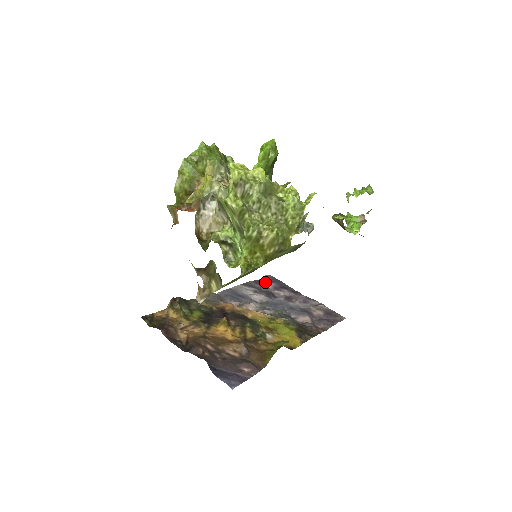
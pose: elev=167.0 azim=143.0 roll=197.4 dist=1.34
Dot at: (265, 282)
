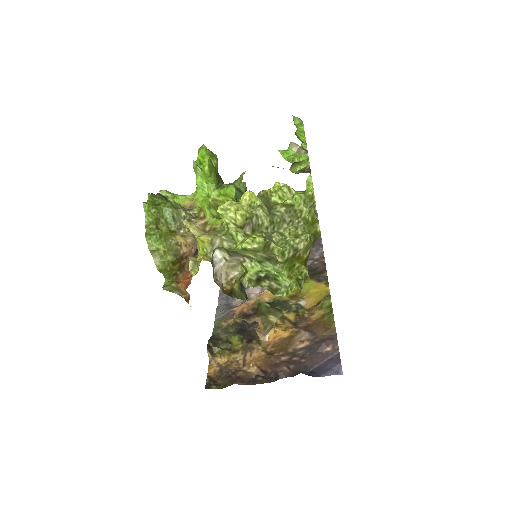
Dot at: occluded
